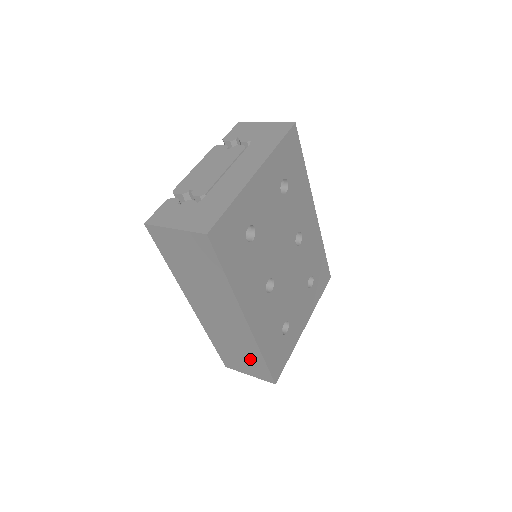
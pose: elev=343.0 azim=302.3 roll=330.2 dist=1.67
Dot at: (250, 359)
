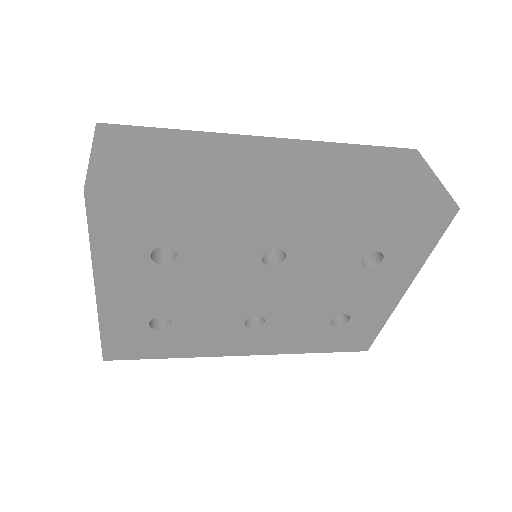
Dot at: occluded
